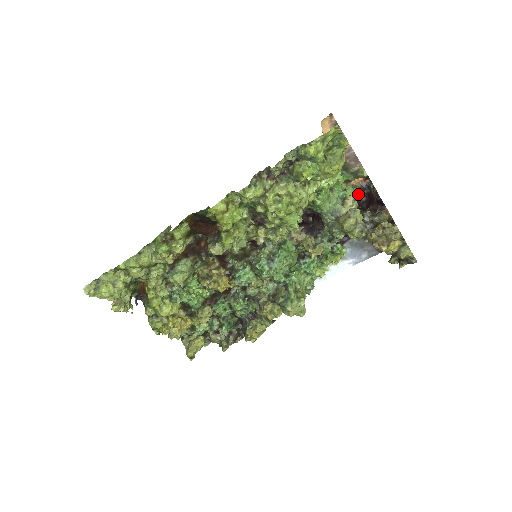
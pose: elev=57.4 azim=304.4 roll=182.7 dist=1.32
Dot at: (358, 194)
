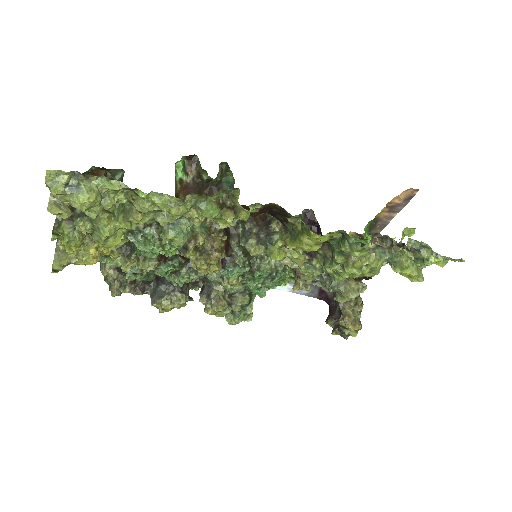
Dot at: occluded
